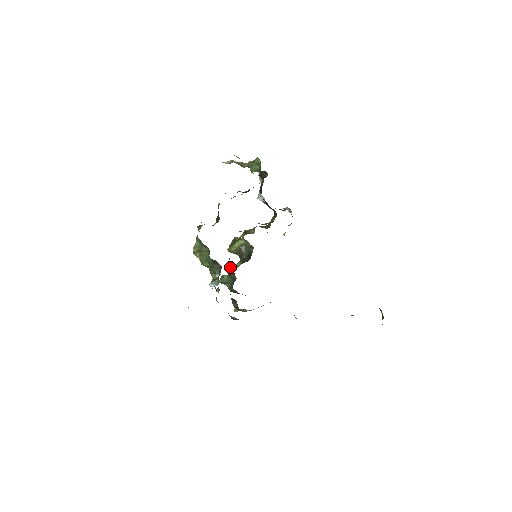
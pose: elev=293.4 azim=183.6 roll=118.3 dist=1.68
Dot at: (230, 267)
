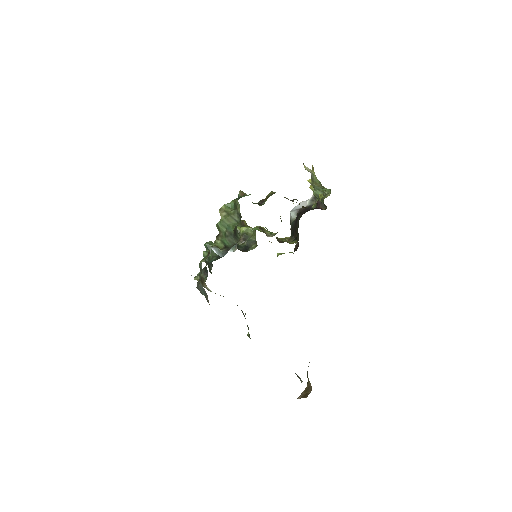
Dot at: occluded
